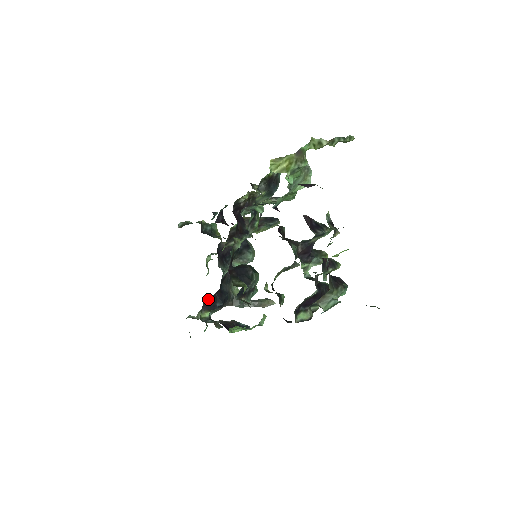
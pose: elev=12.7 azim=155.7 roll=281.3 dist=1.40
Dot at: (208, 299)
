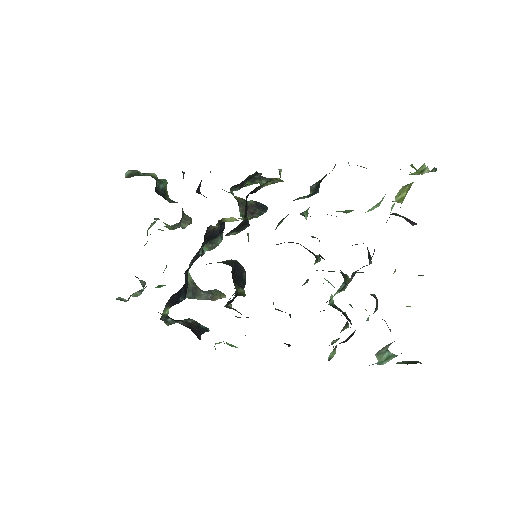
Dot at: (175, 293)
